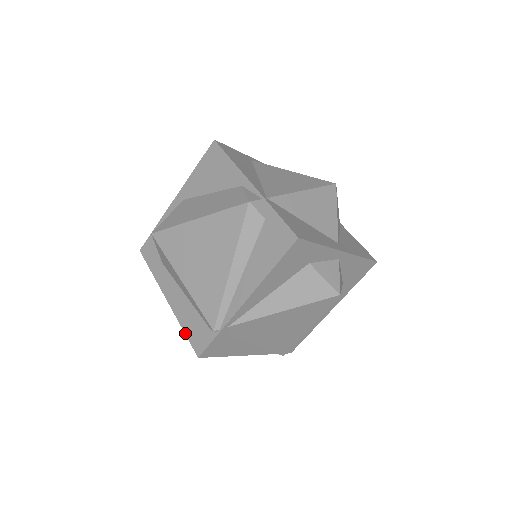
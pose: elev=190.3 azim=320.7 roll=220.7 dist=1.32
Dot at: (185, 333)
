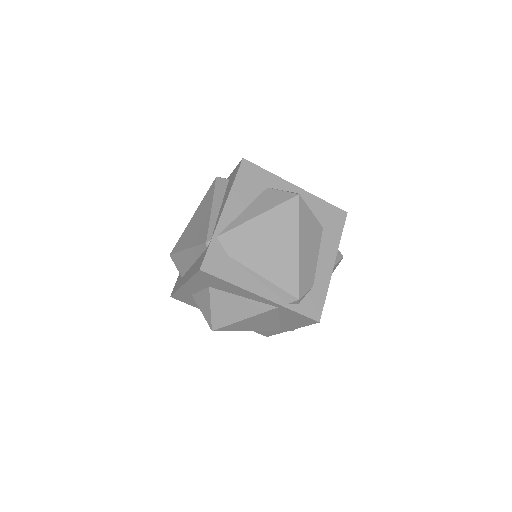
Dot at: (192, 276)
